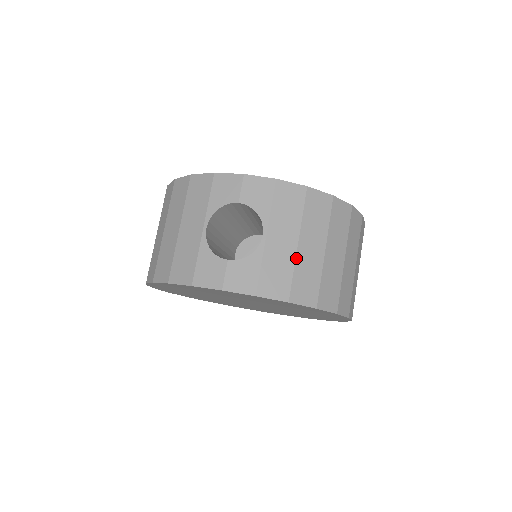
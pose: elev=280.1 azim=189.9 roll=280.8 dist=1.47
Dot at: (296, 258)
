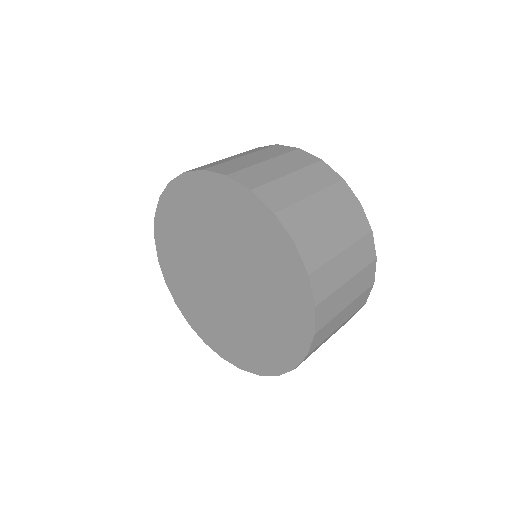
Dot at: (214, 162)
